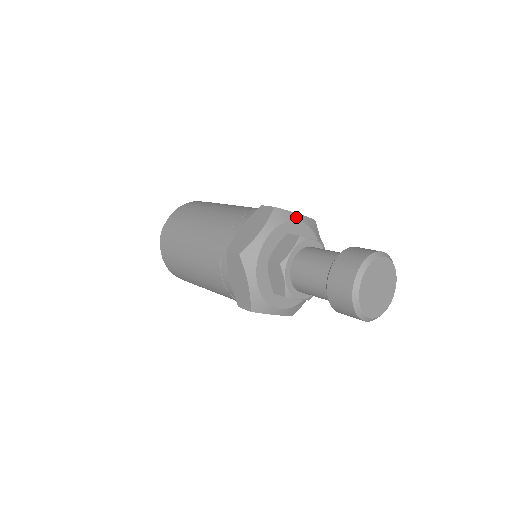
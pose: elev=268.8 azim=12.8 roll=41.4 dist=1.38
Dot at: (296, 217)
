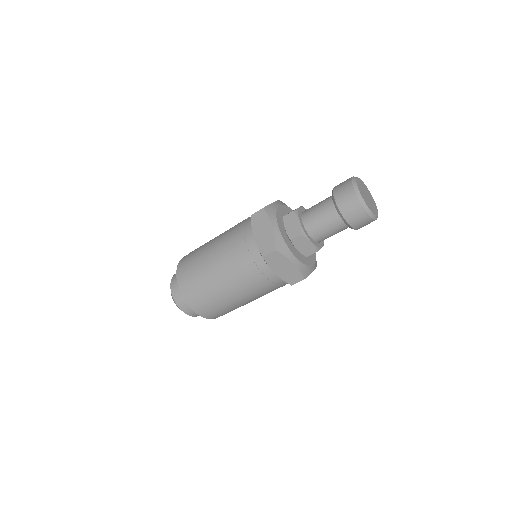
Dot at: (276, 205)
